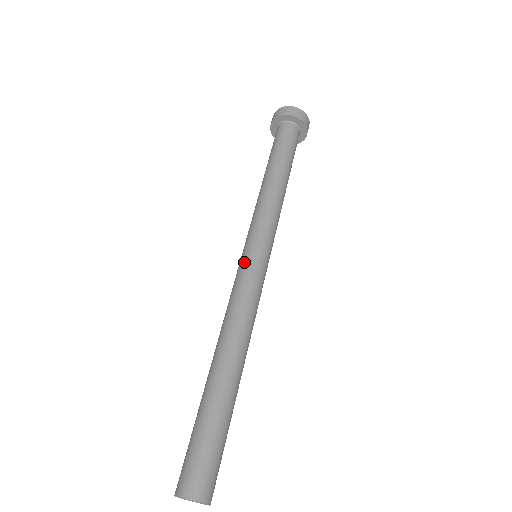
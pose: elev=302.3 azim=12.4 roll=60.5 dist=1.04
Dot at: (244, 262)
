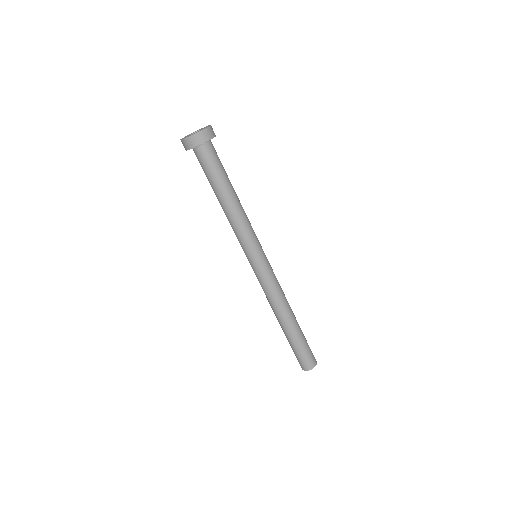
Dot at: (256, 270)
